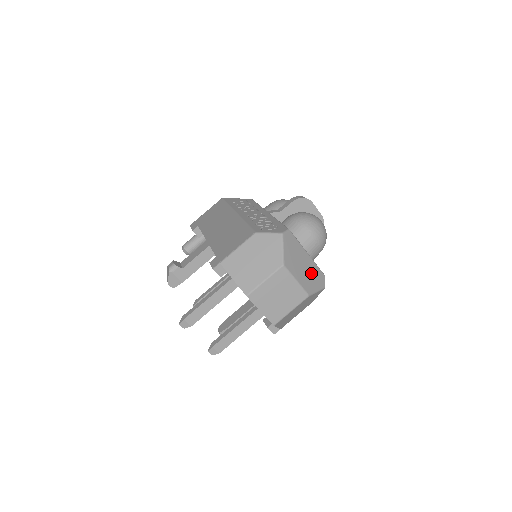
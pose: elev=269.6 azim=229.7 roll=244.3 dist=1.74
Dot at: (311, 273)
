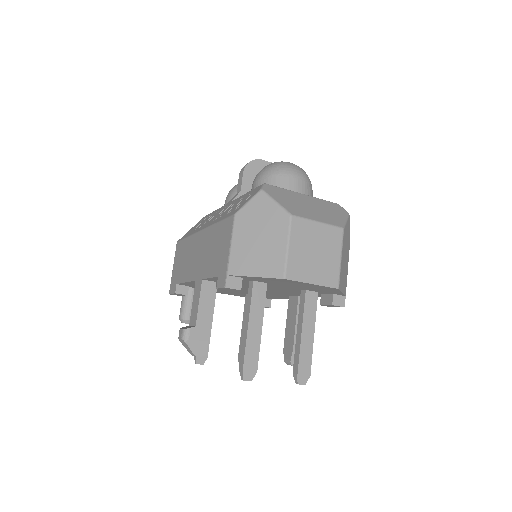
Dot at: (324, 208)
